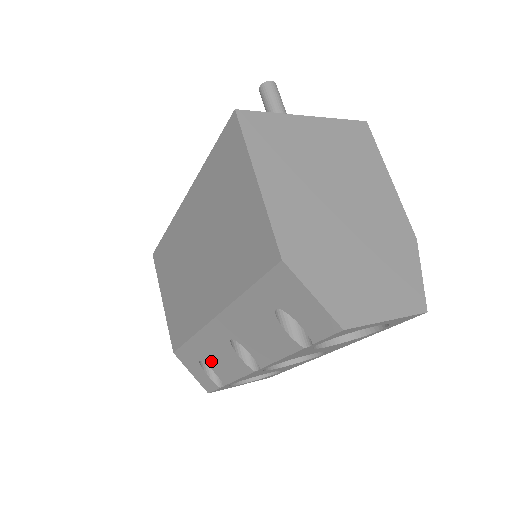
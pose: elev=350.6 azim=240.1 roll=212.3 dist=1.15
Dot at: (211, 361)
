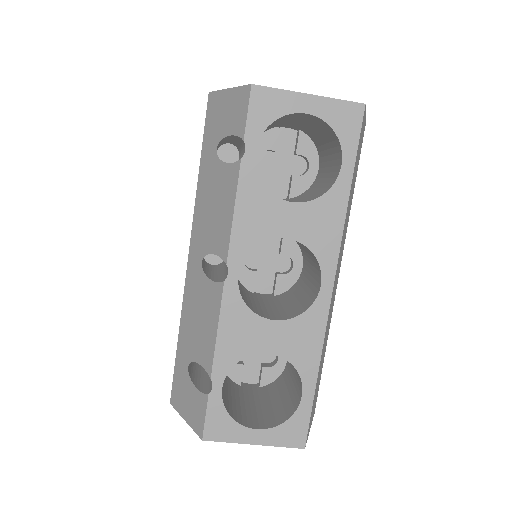
Dot at: (195, 344)
